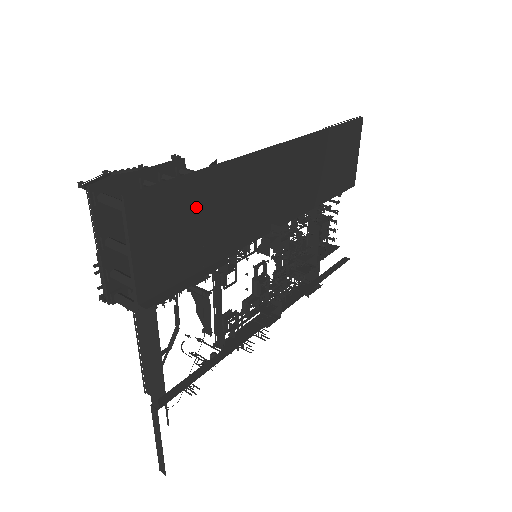
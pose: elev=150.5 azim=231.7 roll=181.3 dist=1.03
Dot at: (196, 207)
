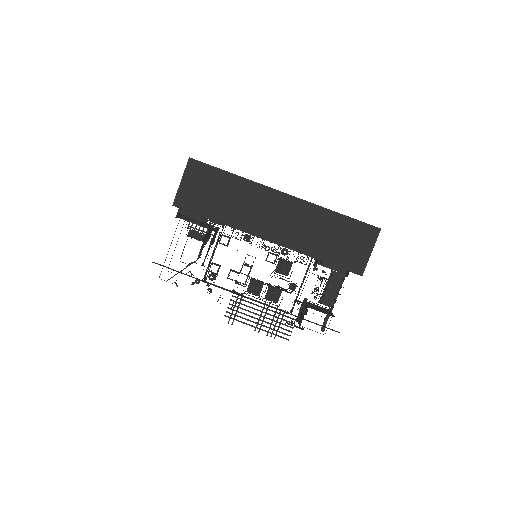
Dot at: (219, 186)
